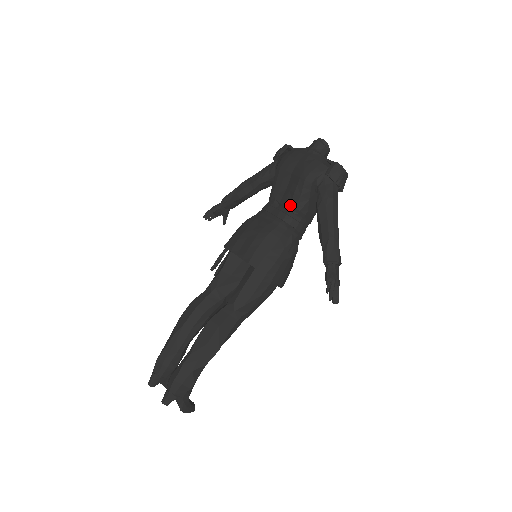
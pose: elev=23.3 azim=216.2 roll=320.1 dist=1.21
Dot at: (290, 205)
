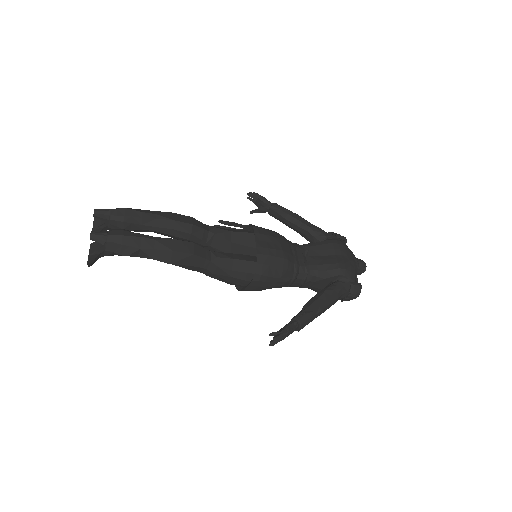
Dot at: (313, 265)
